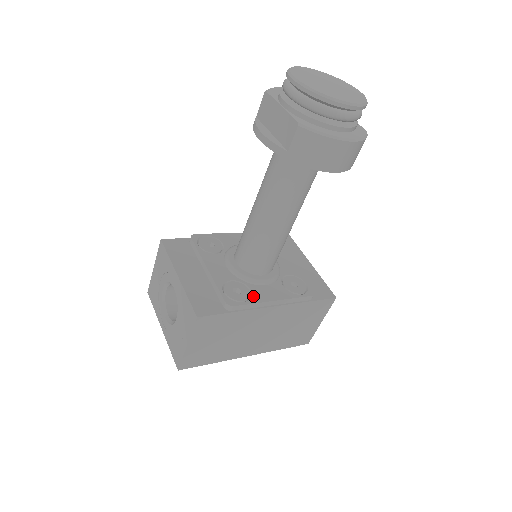
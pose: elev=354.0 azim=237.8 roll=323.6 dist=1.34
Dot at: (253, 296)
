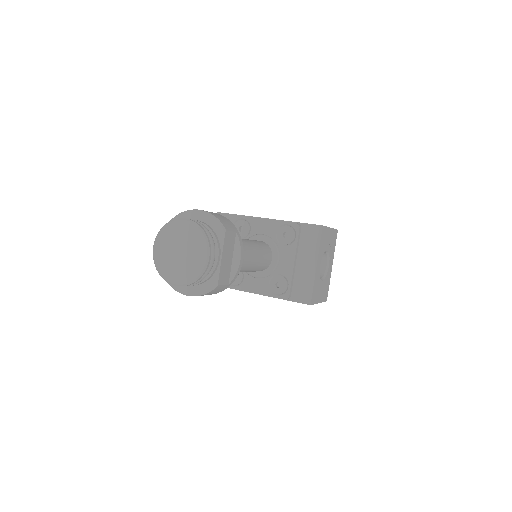
Dot at: (242, 284)
